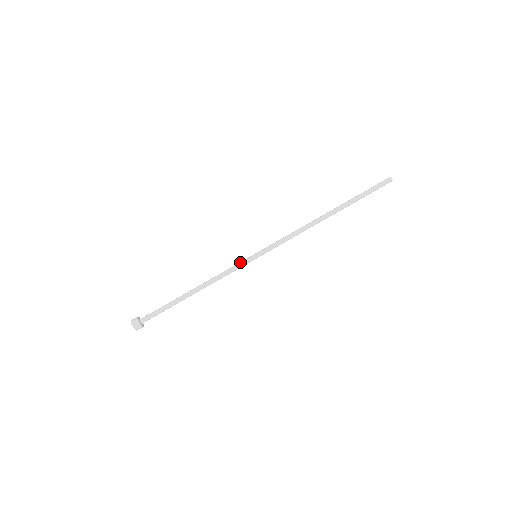
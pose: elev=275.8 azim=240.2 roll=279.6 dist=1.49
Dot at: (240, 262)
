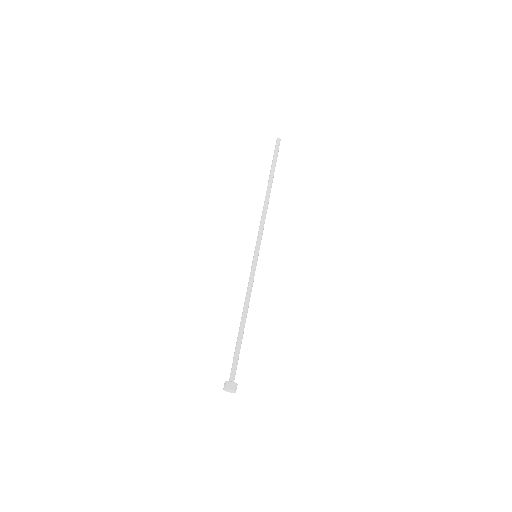
Dot at: (251, 269)
